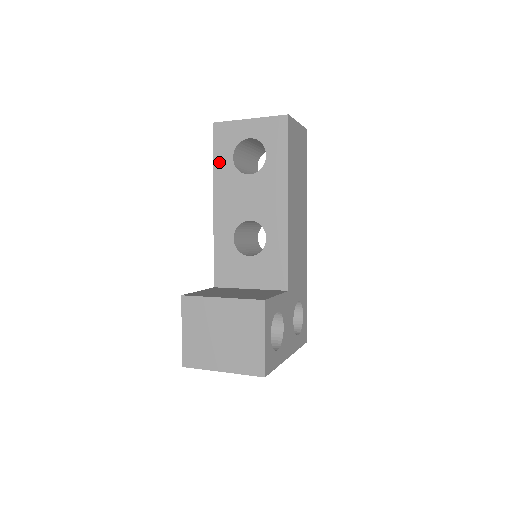
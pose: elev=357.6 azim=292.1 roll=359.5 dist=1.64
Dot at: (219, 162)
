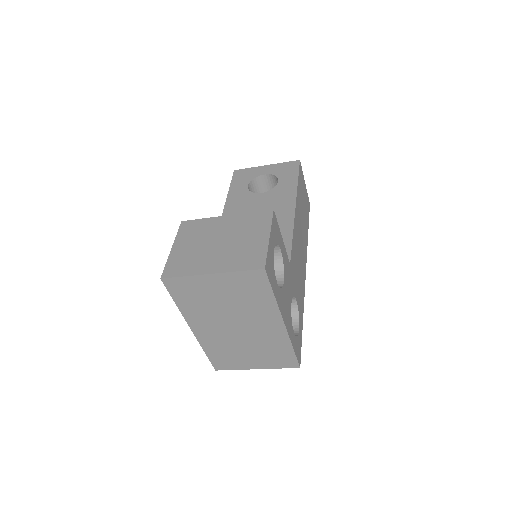
Dot at: (234, 189)
